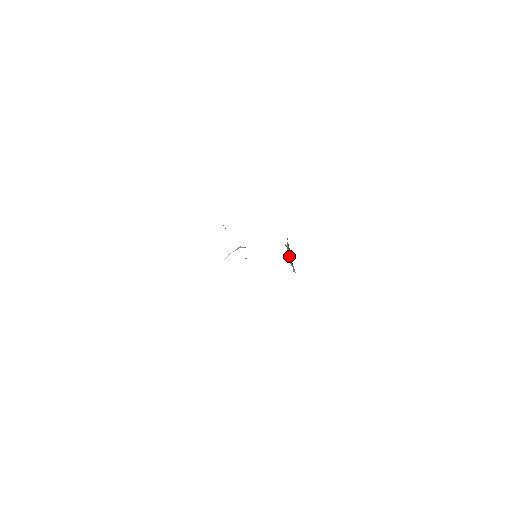
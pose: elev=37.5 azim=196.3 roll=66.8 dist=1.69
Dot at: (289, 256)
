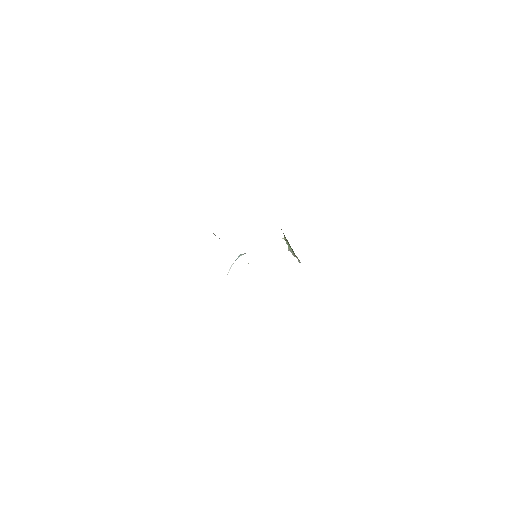
Dot at: (290, 248)
